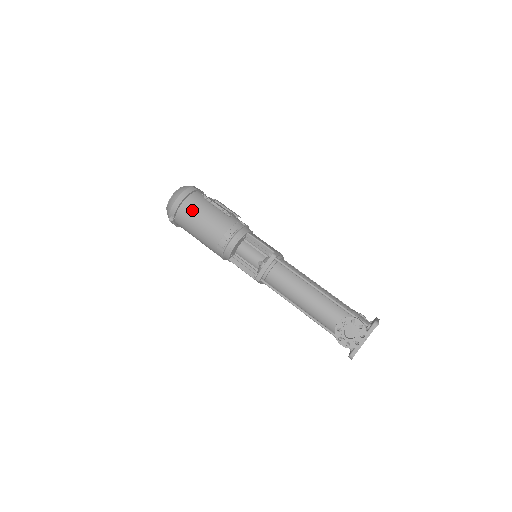
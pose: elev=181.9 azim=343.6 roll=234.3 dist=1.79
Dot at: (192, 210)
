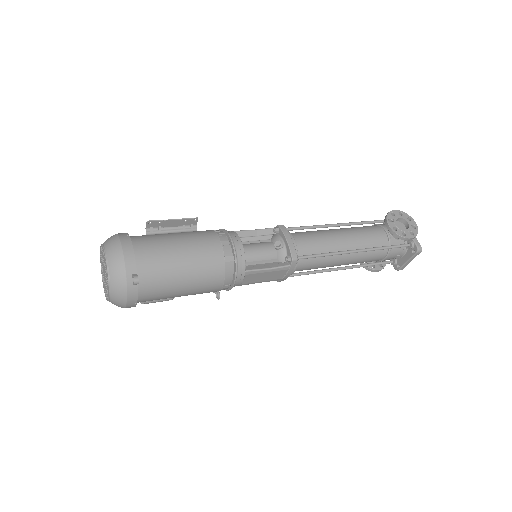
Dot at: (155, 245)
